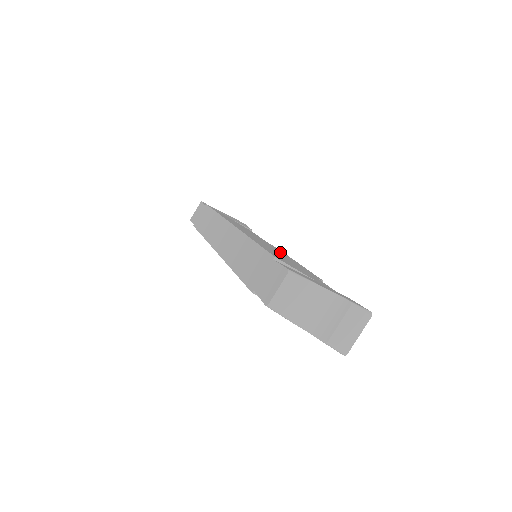
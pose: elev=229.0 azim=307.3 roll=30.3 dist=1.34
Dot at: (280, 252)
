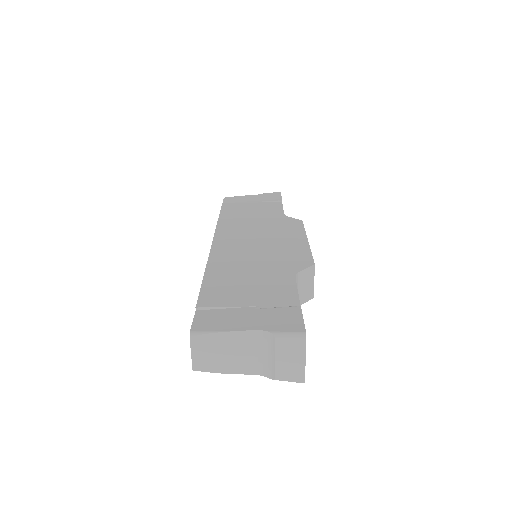
Dot at: (280, 238)
